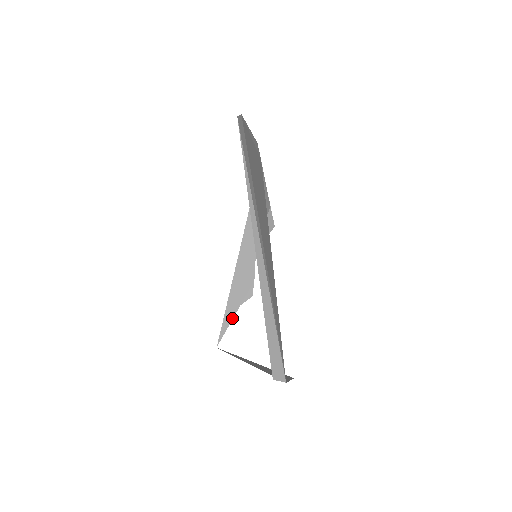
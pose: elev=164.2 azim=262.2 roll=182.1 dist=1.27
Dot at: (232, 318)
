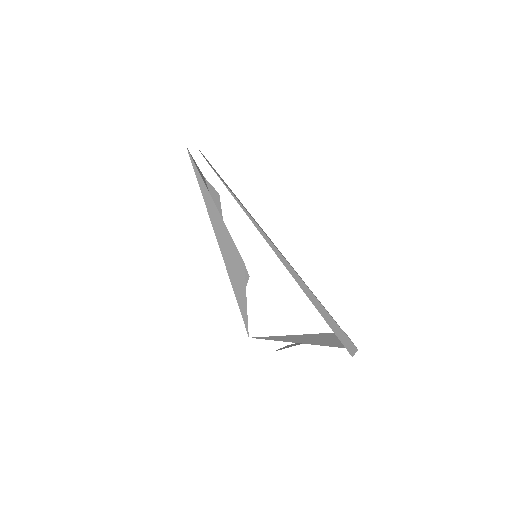
Dot at: (246, 307)
